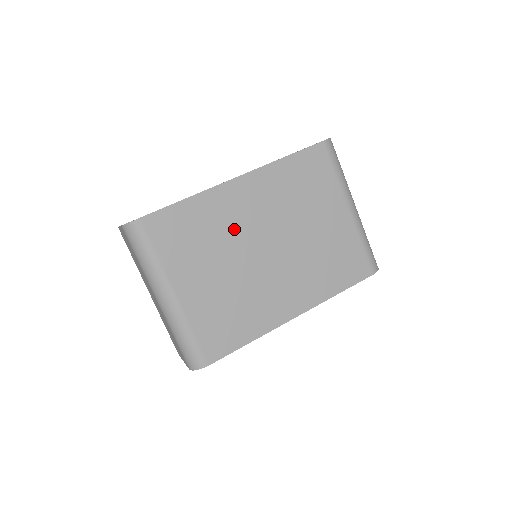
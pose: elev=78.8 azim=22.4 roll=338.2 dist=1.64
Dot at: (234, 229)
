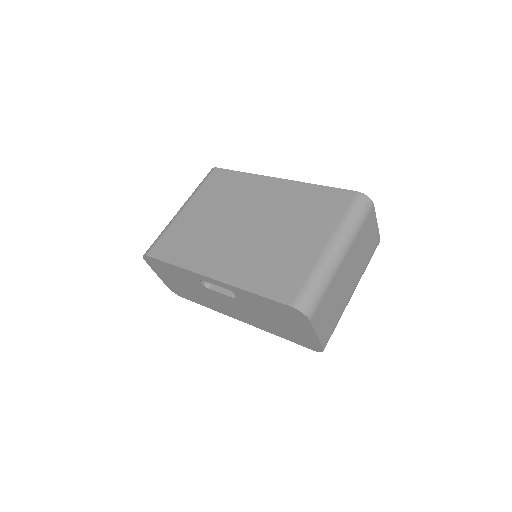
Dot at: (245, 201)
